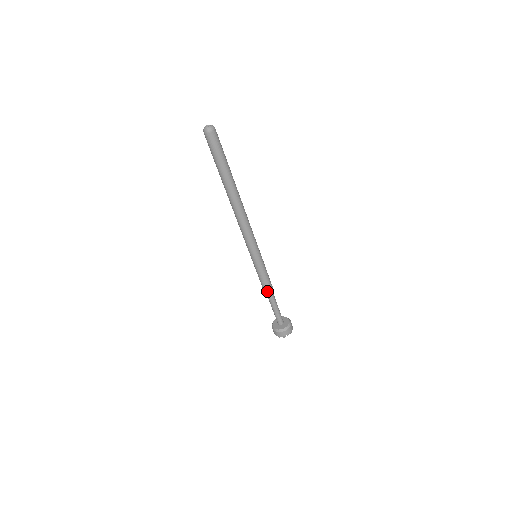
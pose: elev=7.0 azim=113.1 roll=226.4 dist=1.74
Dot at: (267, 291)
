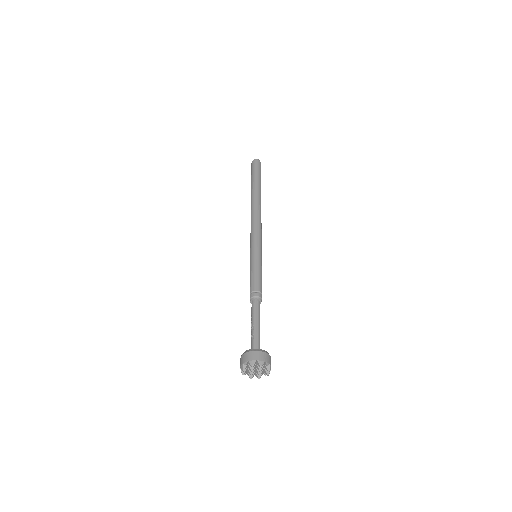
Dot at: (257, 292)
